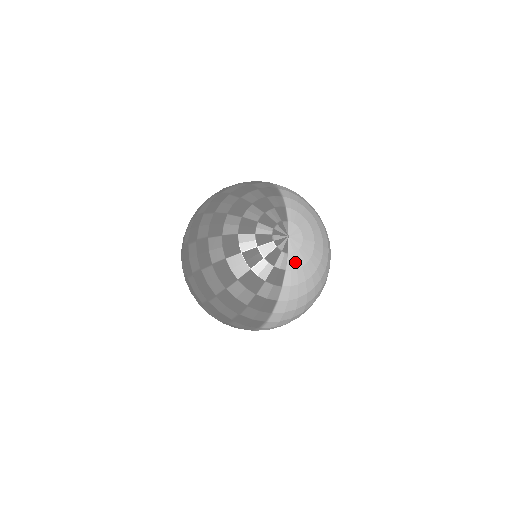
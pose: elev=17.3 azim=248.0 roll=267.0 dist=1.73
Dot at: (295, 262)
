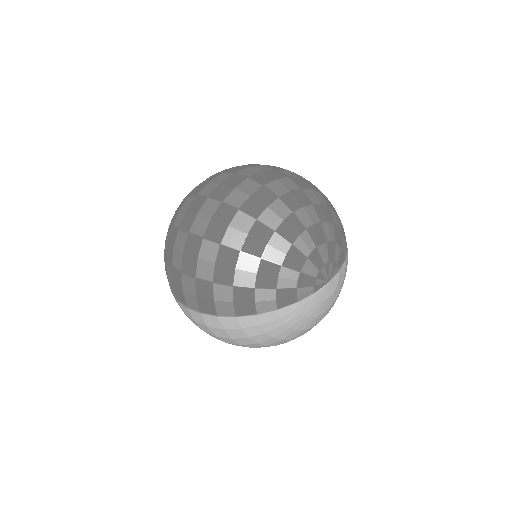
Dot at: (308, 306)
